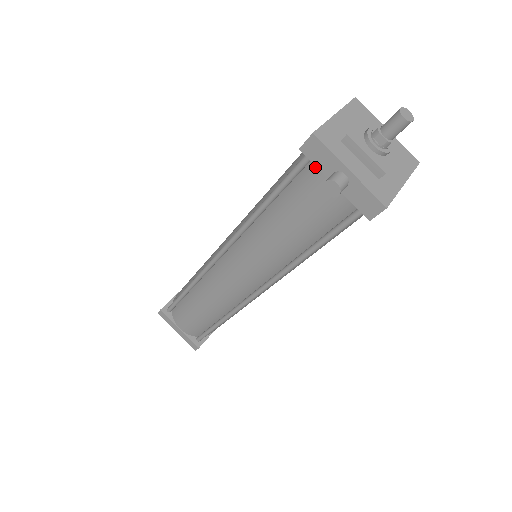
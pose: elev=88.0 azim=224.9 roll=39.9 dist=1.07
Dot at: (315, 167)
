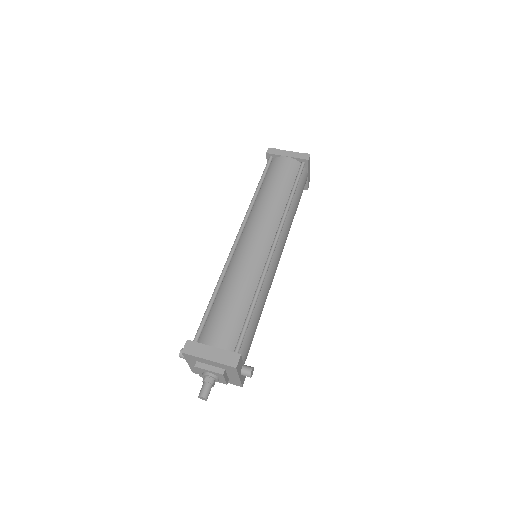
Dot at: occluded
